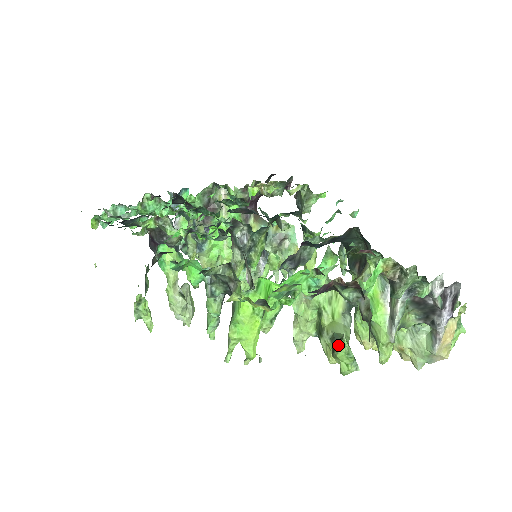
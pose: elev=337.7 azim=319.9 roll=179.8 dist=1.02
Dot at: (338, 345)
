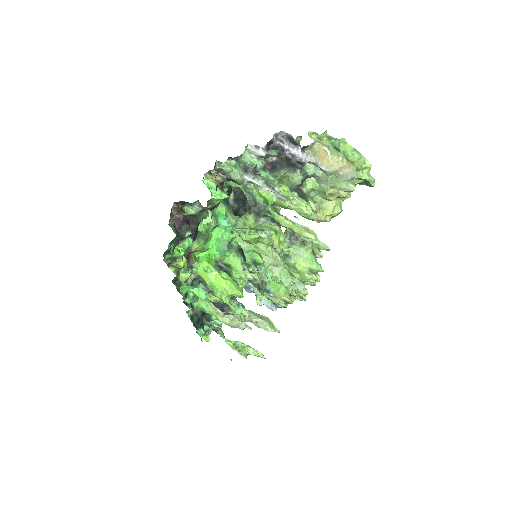
Dot at: (239, 235)
